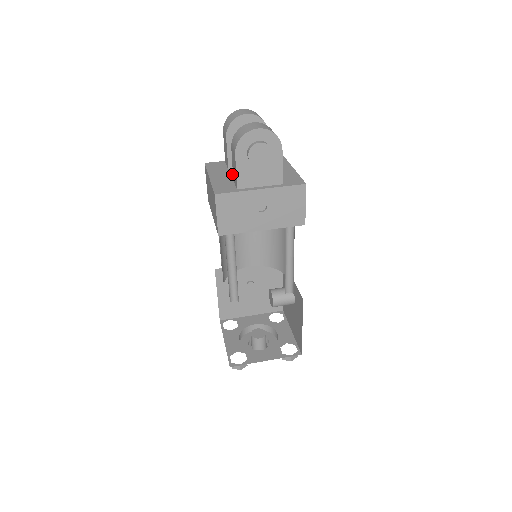
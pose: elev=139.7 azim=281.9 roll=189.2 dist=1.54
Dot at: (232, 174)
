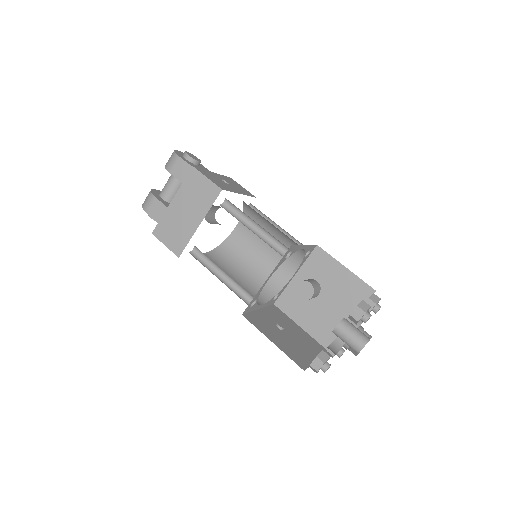
Dot at: occluded
